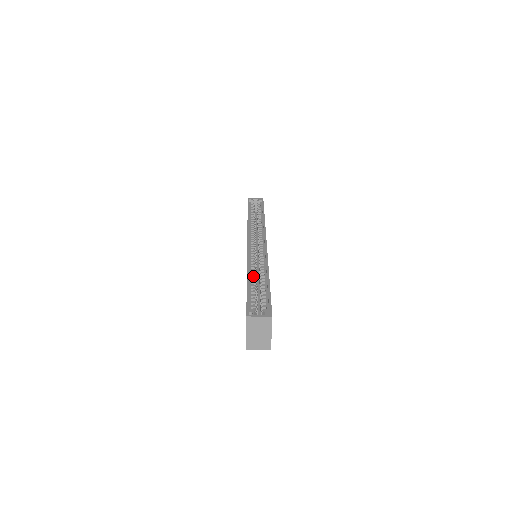
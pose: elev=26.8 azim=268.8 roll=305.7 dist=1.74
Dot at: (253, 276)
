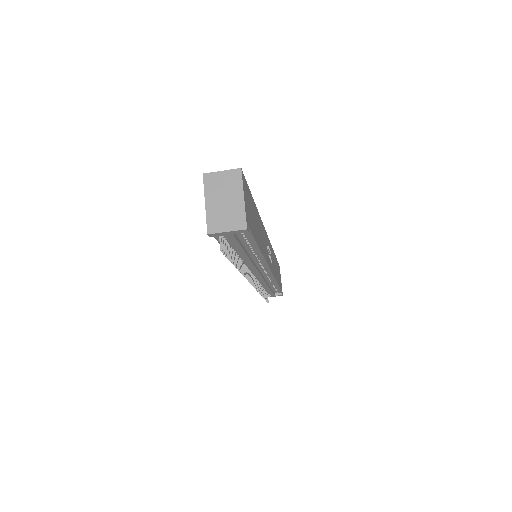
Dot at: occluded
